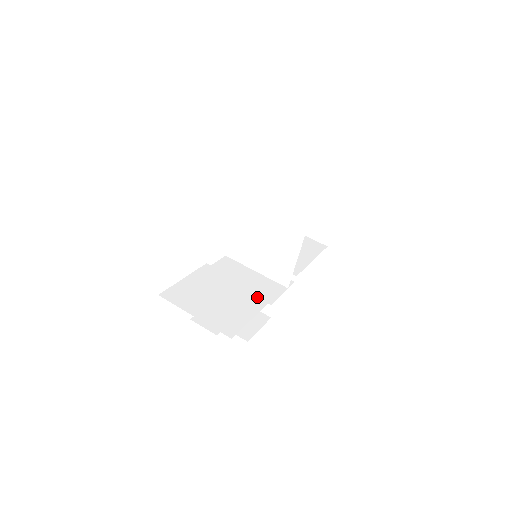
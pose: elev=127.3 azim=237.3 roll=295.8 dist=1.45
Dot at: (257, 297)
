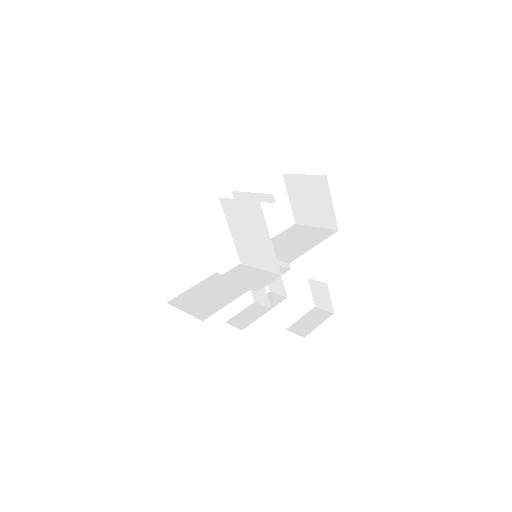
Dot at: (243, 287)
